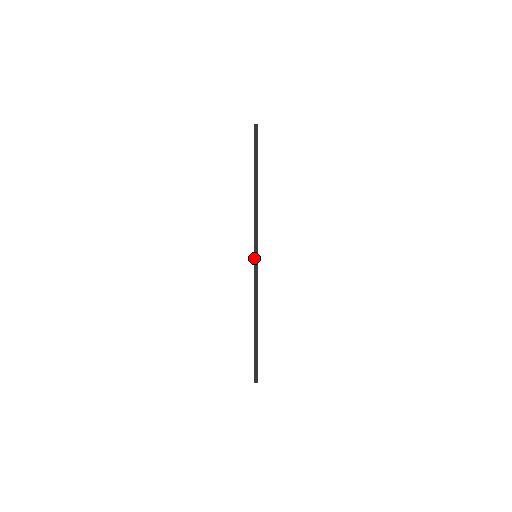
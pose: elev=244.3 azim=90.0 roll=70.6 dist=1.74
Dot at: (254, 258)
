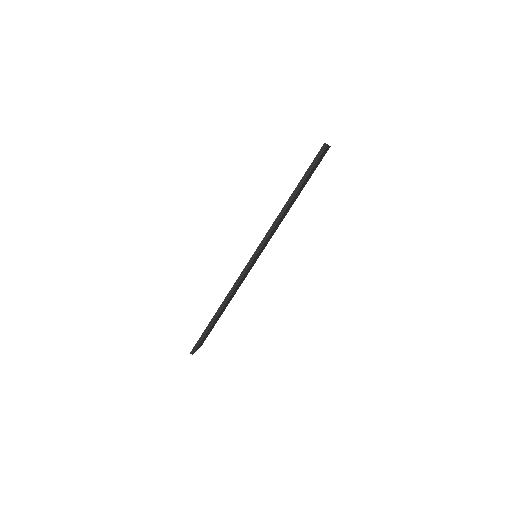
Dot at: (251, 258)
